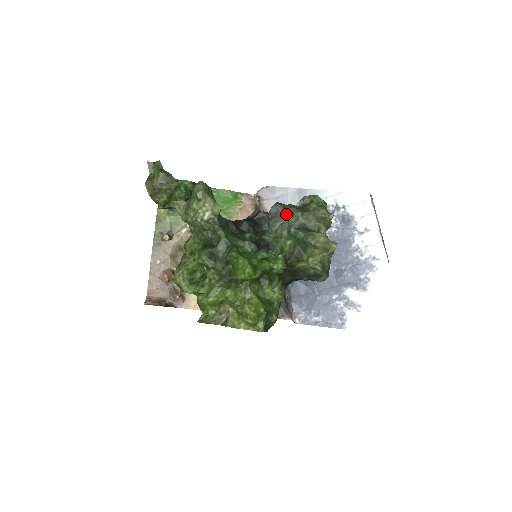
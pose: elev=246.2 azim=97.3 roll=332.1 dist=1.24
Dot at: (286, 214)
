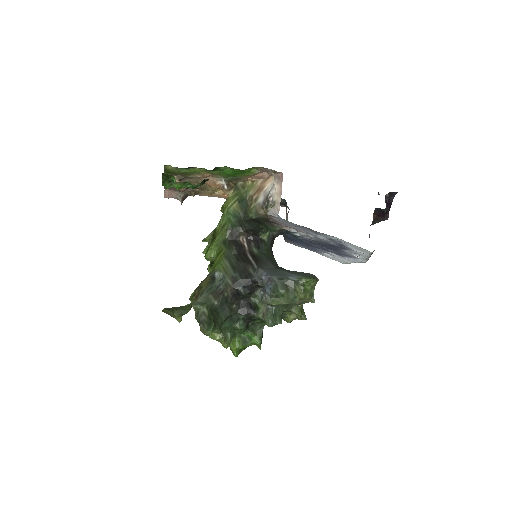
Dot at: (276, 302)
